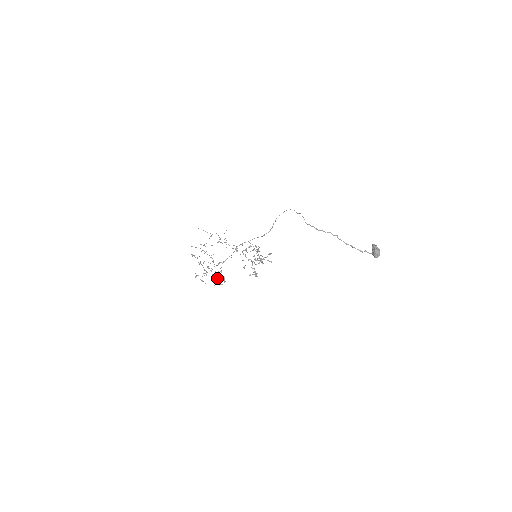
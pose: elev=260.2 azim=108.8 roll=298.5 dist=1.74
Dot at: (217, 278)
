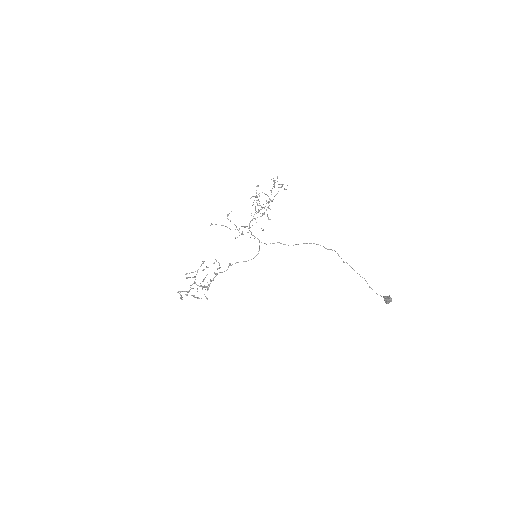
Dot at: occluded
